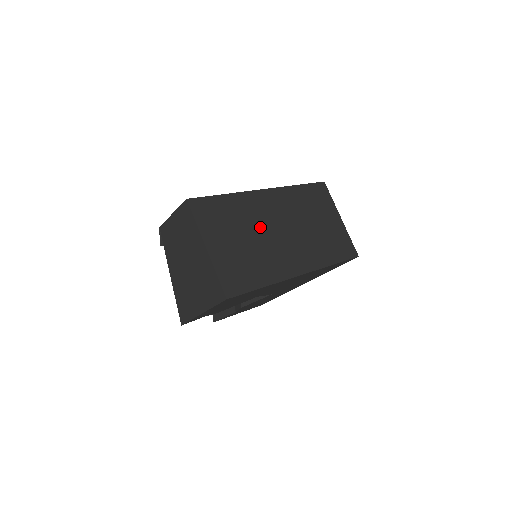
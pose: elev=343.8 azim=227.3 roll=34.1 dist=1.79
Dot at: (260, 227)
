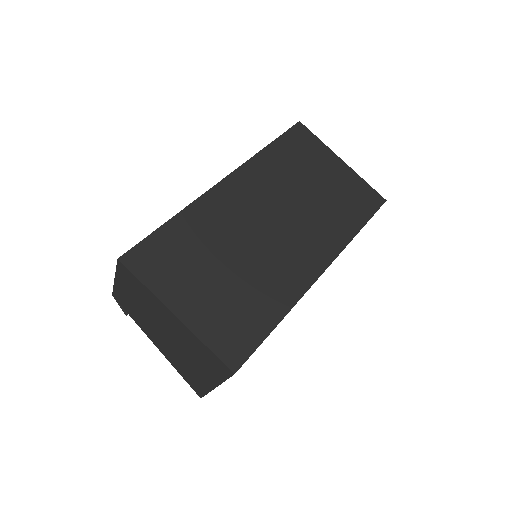
Dot at: (239, 238)
